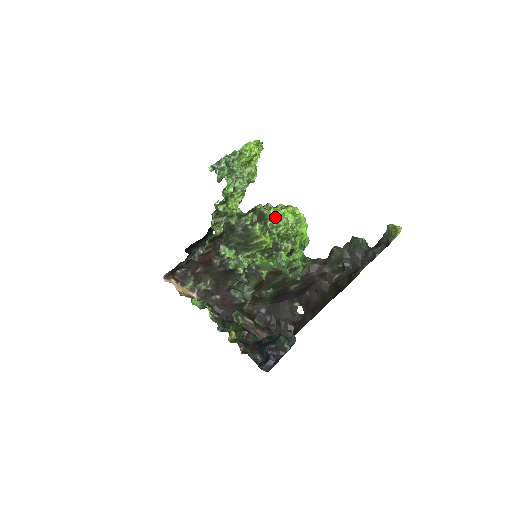
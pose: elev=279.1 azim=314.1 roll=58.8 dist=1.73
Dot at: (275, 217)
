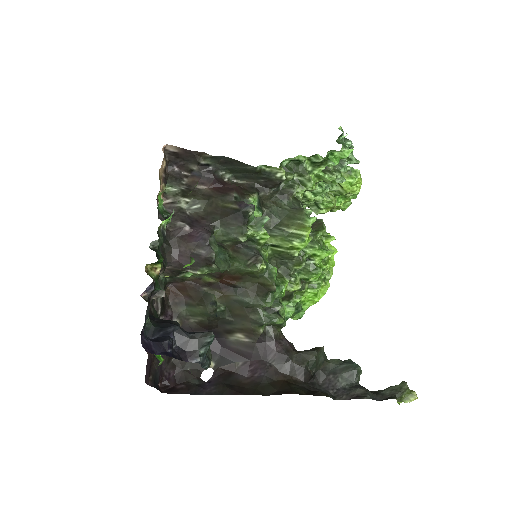
Dot at: (331, 238)
